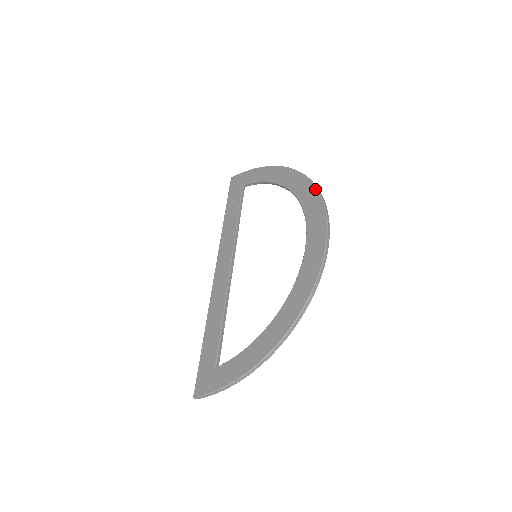
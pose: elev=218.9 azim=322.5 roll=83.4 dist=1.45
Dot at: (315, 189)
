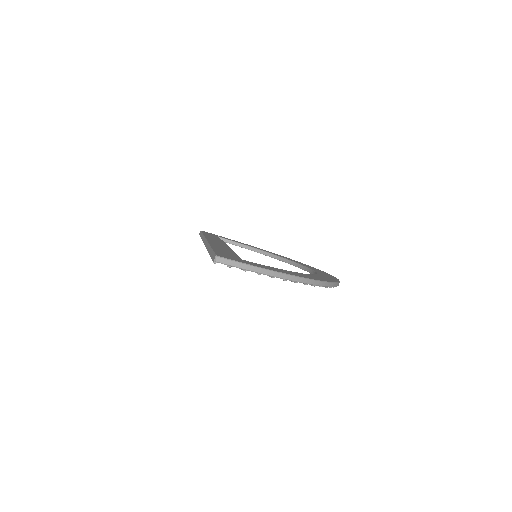
Dot at: occluded
